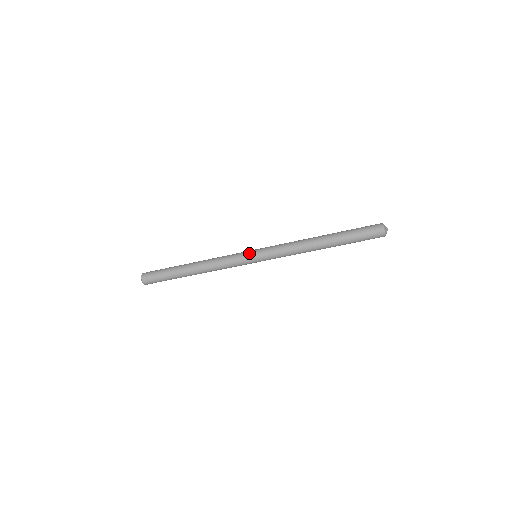
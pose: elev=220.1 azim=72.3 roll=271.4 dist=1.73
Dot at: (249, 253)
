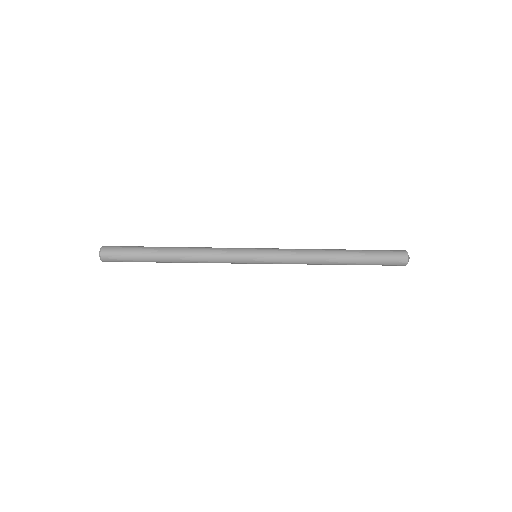
Dot at: (250, 260)
